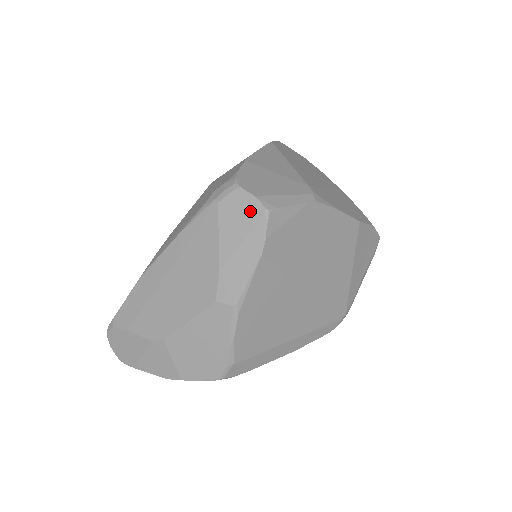
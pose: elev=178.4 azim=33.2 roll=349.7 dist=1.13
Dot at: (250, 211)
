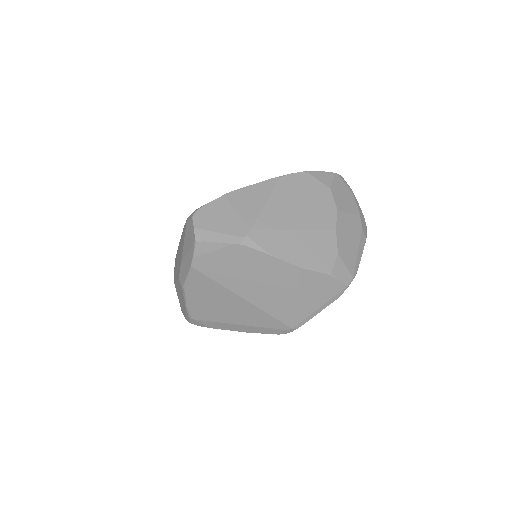
Dot at: (192, 236)
